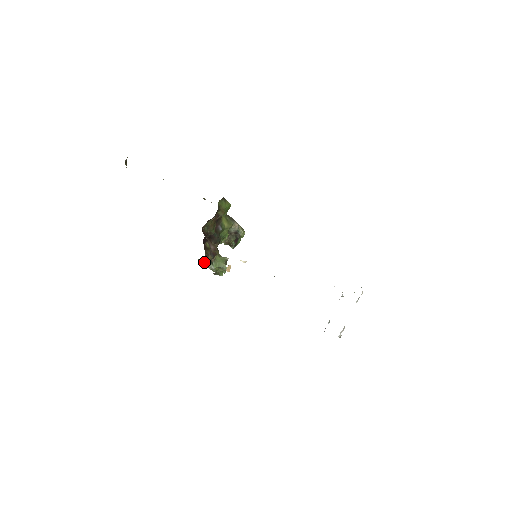
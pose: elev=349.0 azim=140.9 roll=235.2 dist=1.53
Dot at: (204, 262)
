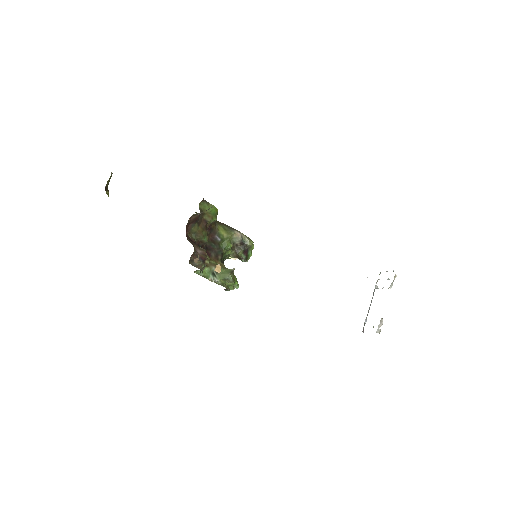
Dot at: (204, 274)
